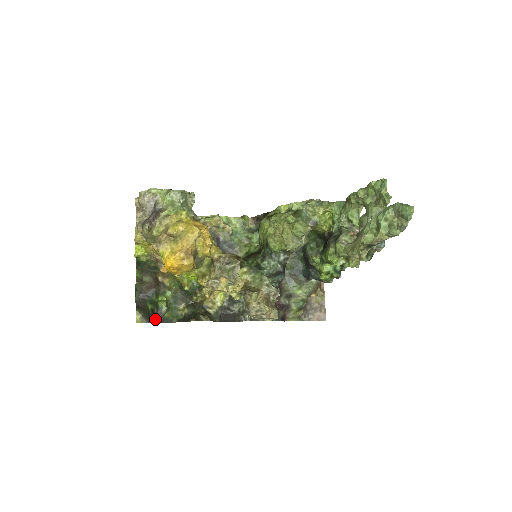
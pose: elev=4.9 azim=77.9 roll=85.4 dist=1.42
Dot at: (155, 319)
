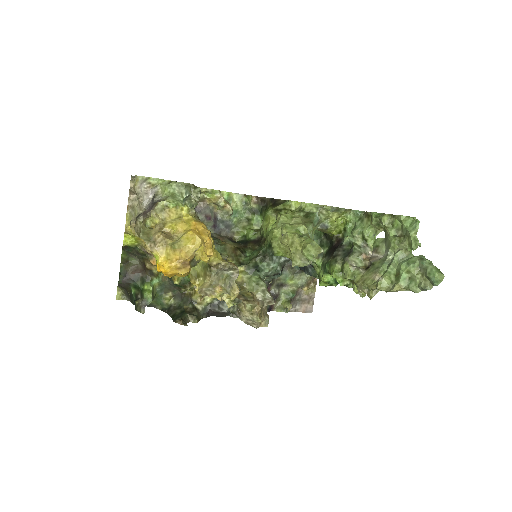
Dot at: (138, 309)
